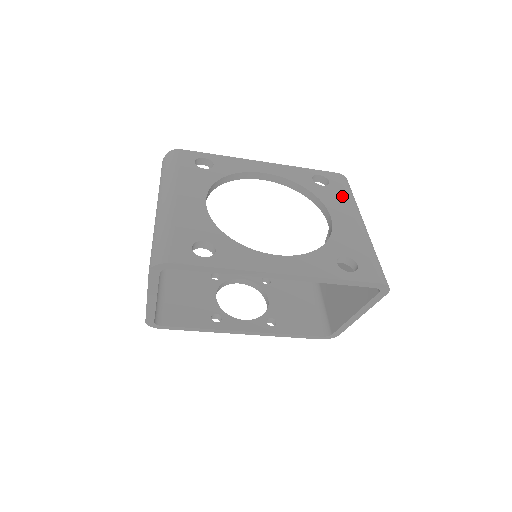
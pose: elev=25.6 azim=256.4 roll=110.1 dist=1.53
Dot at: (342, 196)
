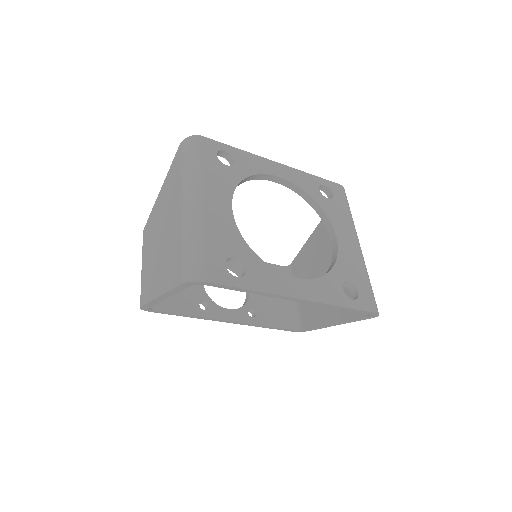
Dot at: (344, 212)
